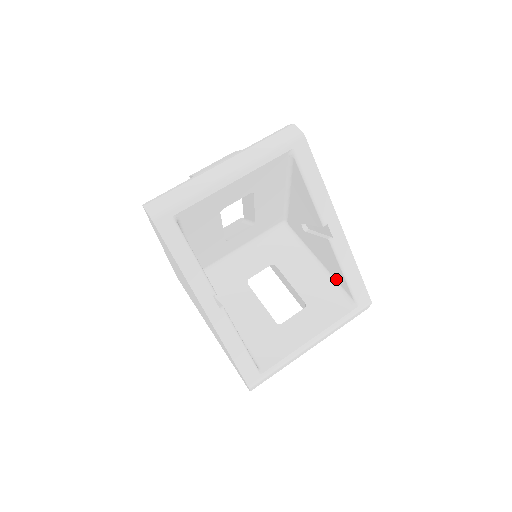
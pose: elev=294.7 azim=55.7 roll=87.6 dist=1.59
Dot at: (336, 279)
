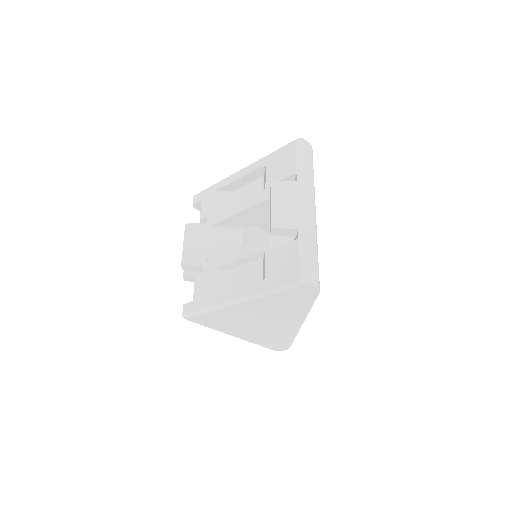
Dot at: occluded
